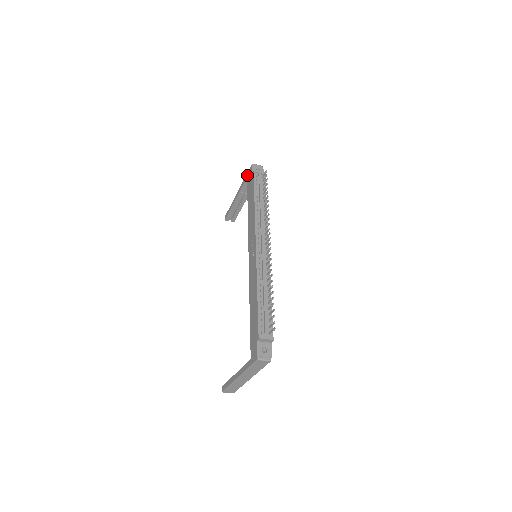
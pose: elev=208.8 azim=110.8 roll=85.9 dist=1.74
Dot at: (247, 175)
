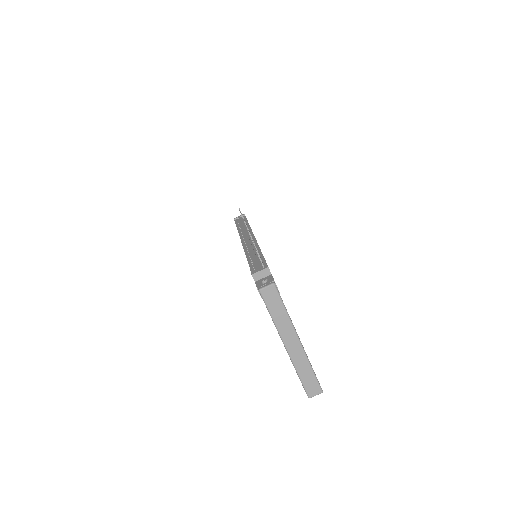
Dot at: occluded
